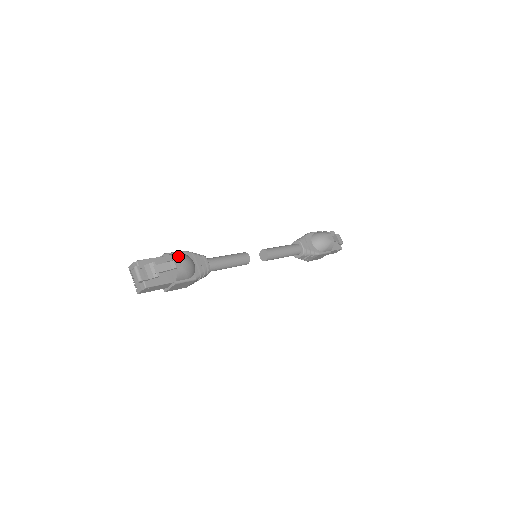
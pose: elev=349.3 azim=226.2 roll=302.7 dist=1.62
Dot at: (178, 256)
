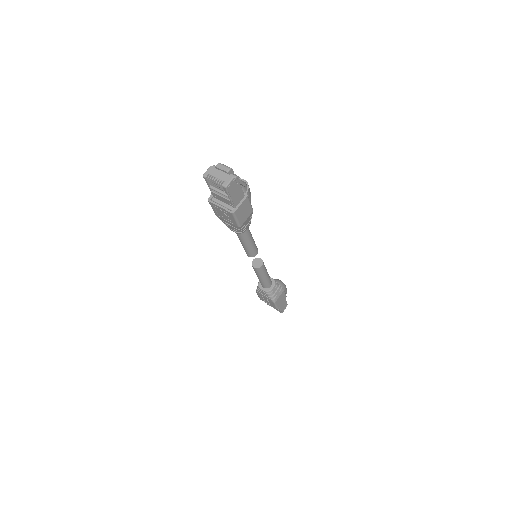
Dot at: occluded
